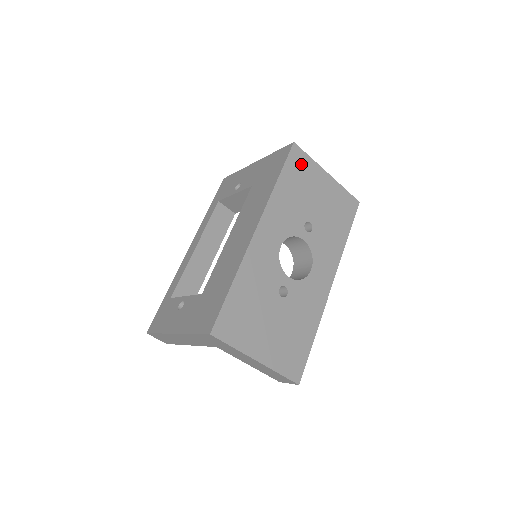
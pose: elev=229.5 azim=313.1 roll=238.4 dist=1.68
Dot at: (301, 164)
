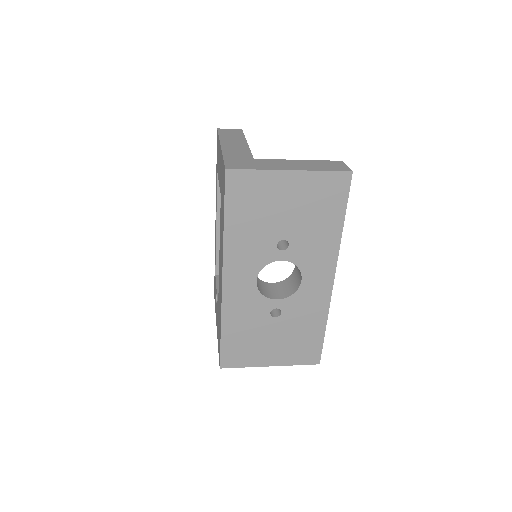
Dot at: (246, 187)
